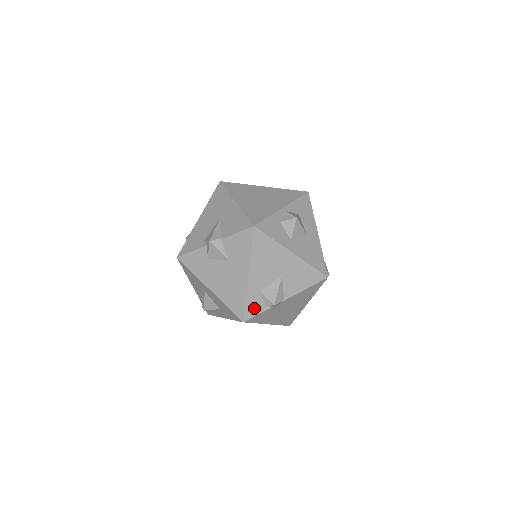
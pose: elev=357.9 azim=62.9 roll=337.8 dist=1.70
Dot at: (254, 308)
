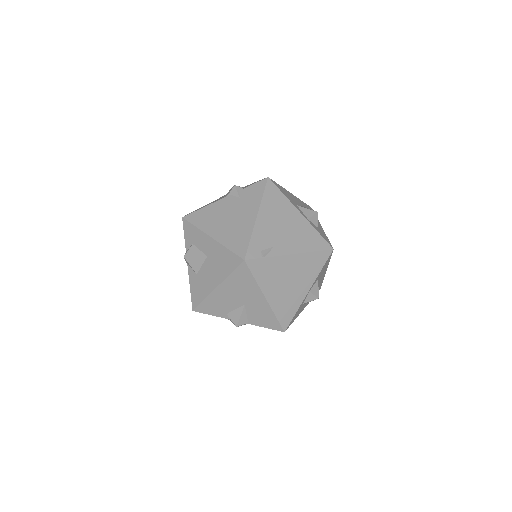
Dot at: occluded
